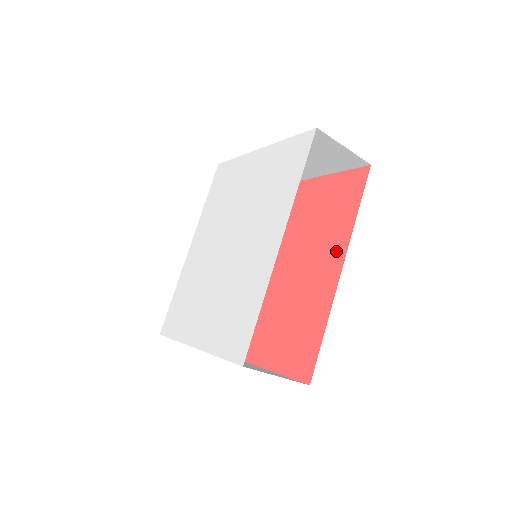
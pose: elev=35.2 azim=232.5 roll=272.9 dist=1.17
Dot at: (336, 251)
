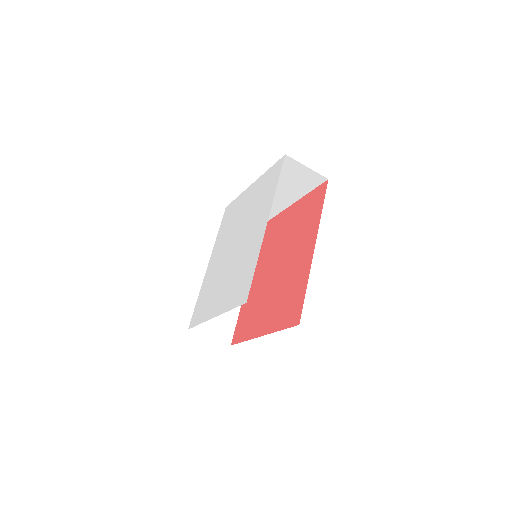
Dot at: (311, 237)
